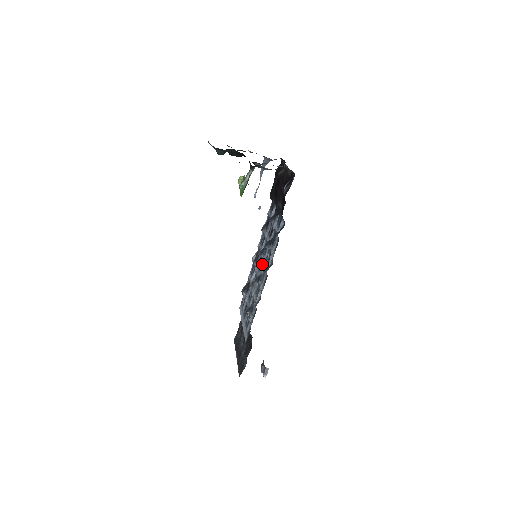
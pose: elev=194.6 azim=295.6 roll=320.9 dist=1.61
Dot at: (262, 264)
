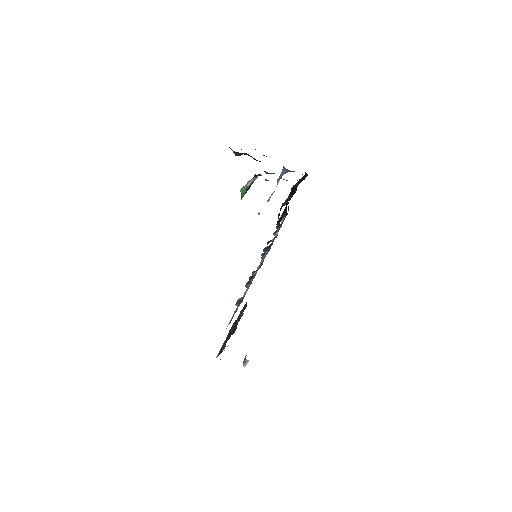
Dot at: occluded
